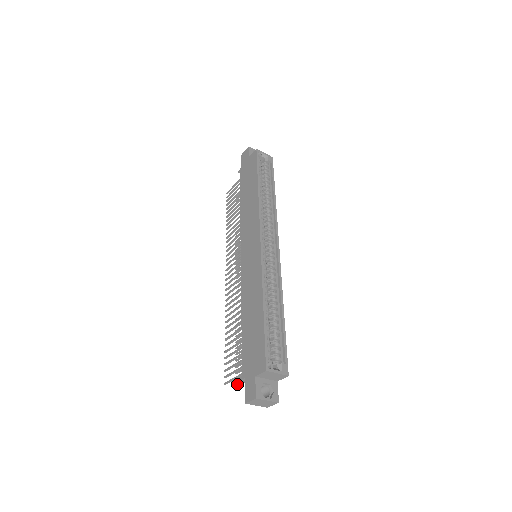
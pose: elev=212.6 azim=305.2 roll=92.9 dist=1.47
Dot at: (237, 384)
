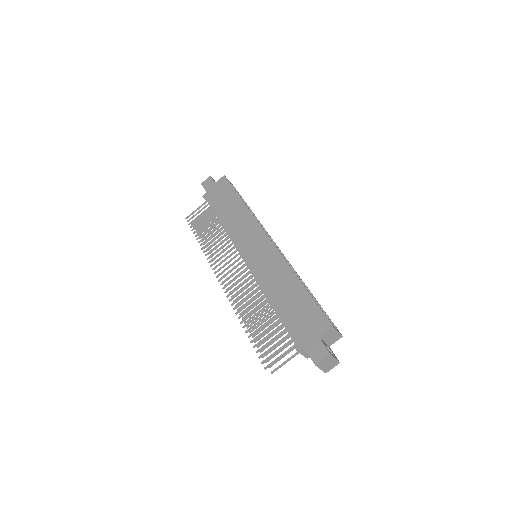
Dot at: occluded
